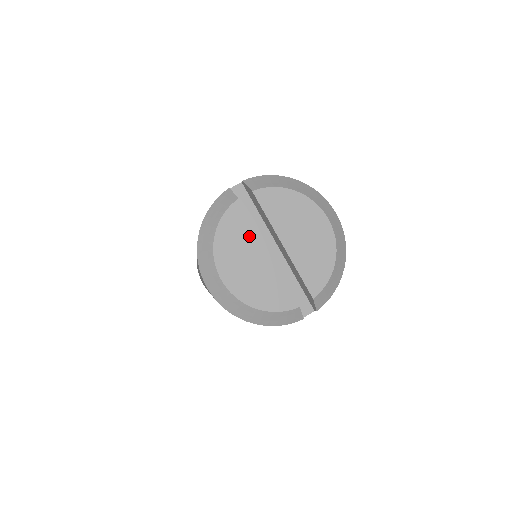
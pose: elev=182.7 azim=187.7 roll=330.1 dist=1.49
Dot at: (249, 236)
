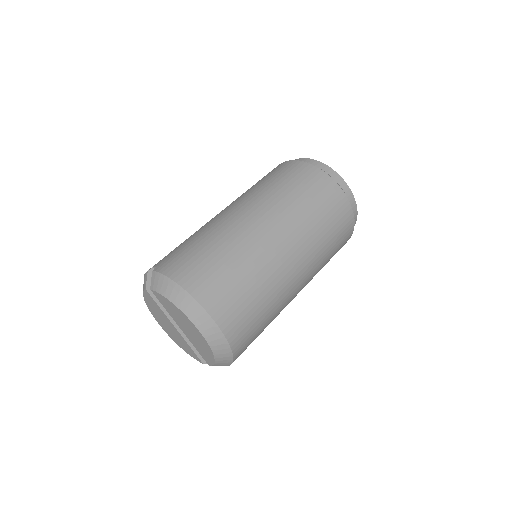
Dot at: (161, 313)
